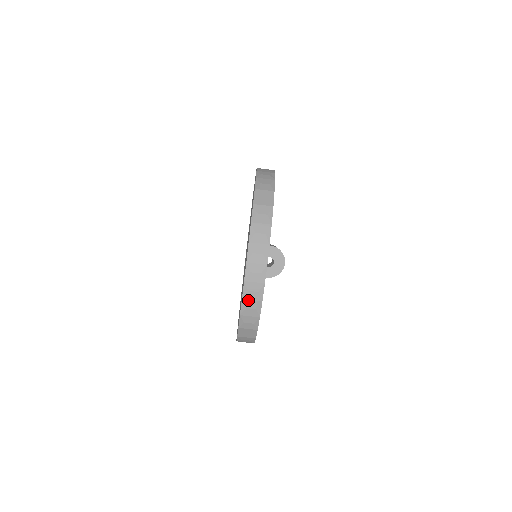
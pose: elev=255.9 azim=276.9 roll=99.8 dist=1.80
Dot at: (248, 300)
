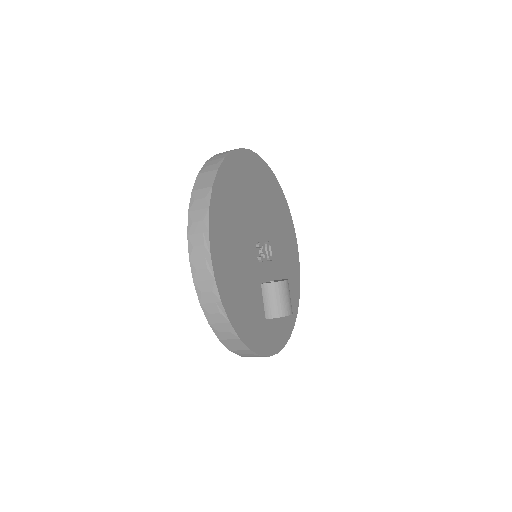
Dot at: occluded
